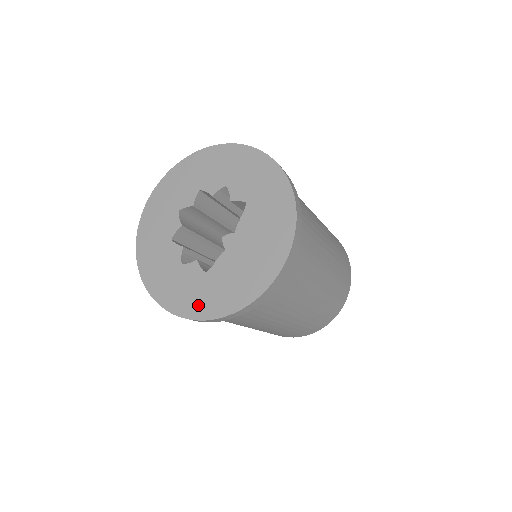
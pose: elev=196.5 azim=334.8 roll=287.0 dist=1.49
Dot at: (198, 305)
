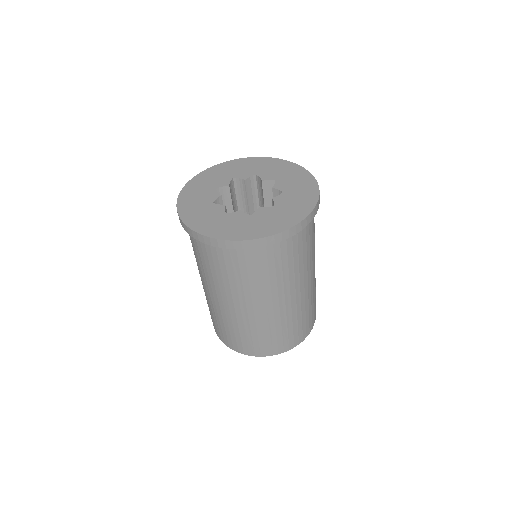
Dot at: (249, 232)
